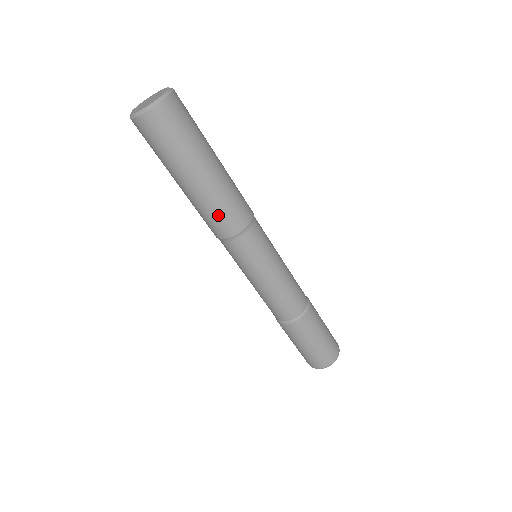
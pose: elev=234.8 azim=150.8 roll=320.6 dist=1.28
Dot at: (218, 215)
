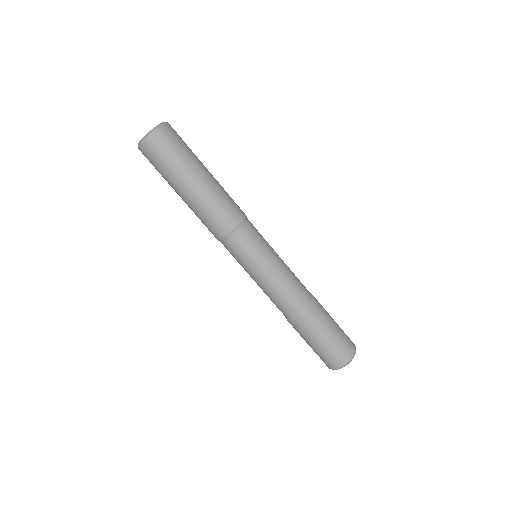
Dot at: (228, 202)
